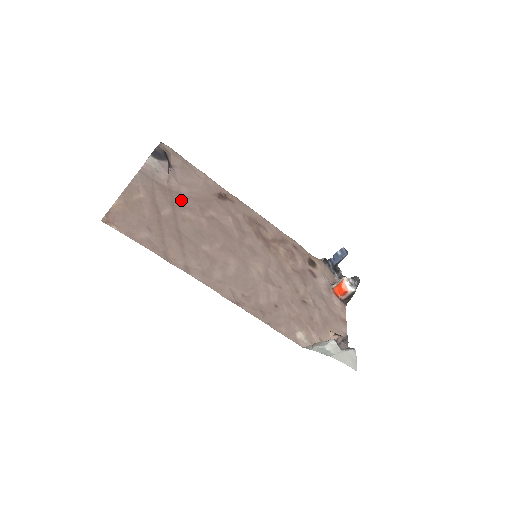
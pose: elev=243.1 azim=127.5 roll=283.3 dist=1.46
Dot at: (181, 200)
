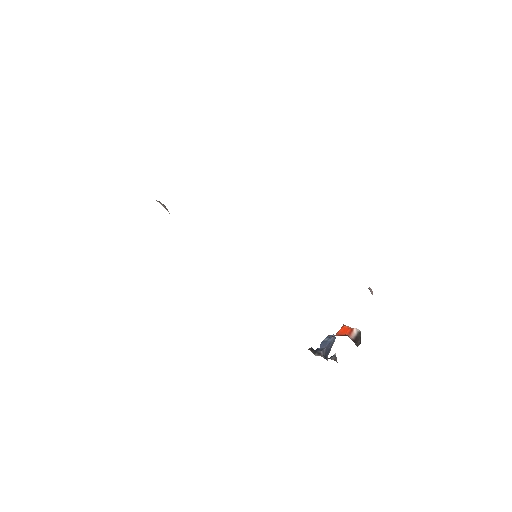
Dot at: occluded
